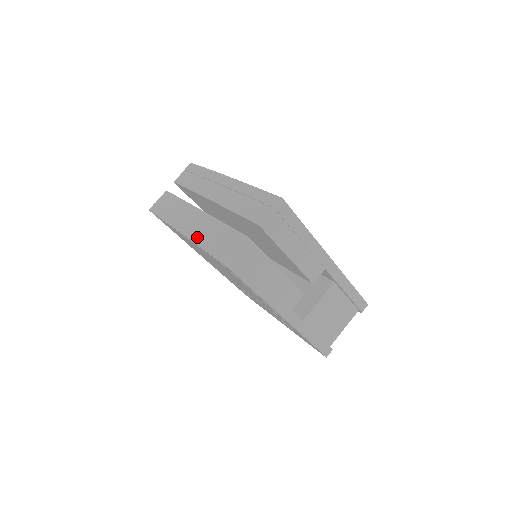
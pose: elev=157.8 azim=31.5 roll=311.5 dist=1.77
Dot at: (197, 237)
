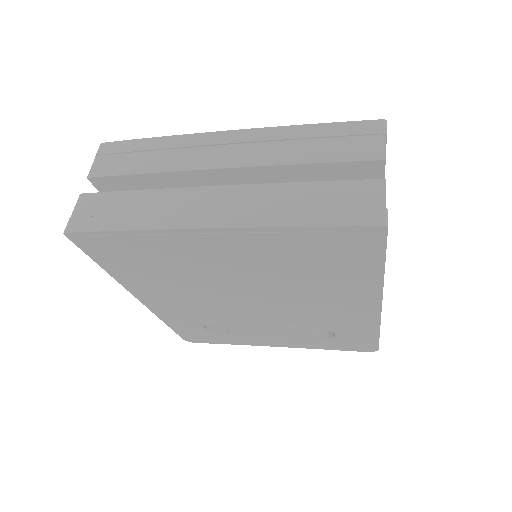
Dot at: (268, 218)
